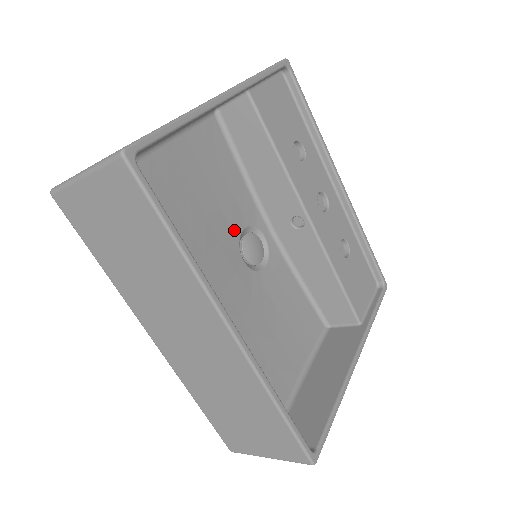
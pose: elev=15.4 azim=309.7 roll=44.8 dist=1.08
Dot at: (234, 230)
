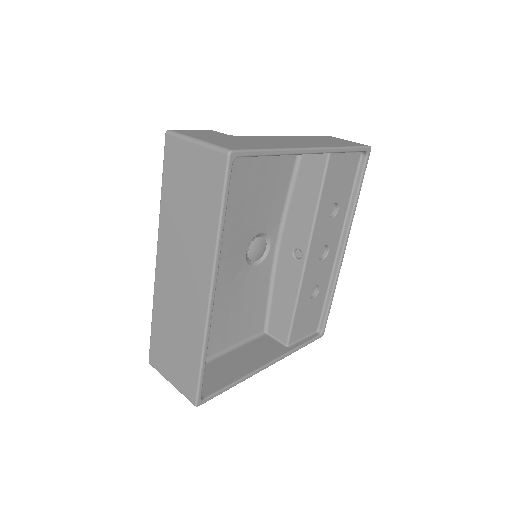
Dot at: (255, 230)
